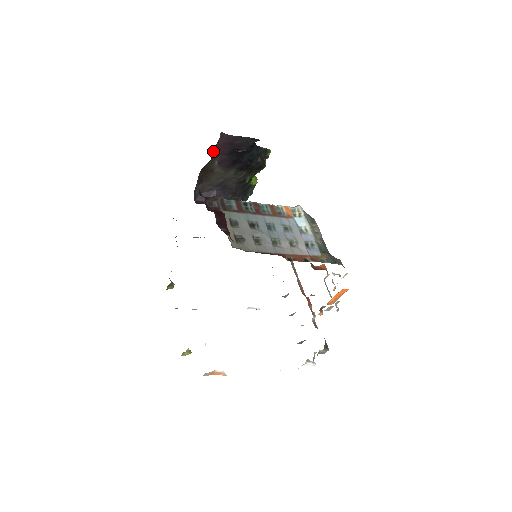
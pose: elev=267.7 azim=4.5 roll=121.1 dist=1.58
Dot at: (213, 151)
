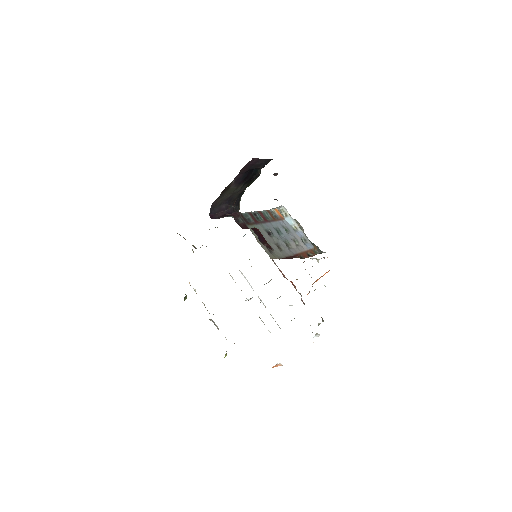
Dot at: occluded
